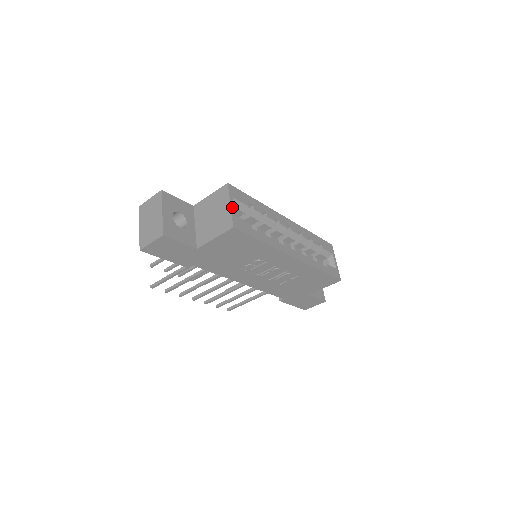
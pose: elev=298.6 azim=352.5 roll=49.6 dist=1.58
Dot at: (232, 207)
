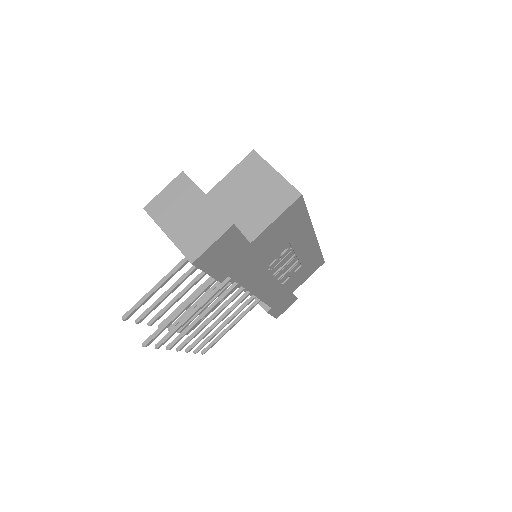
Dot at: (279, 174)
